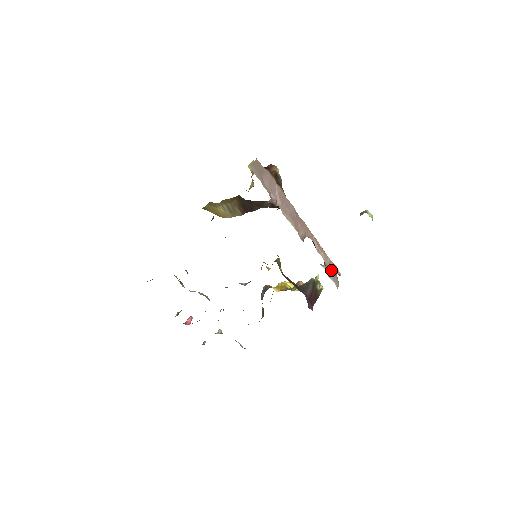
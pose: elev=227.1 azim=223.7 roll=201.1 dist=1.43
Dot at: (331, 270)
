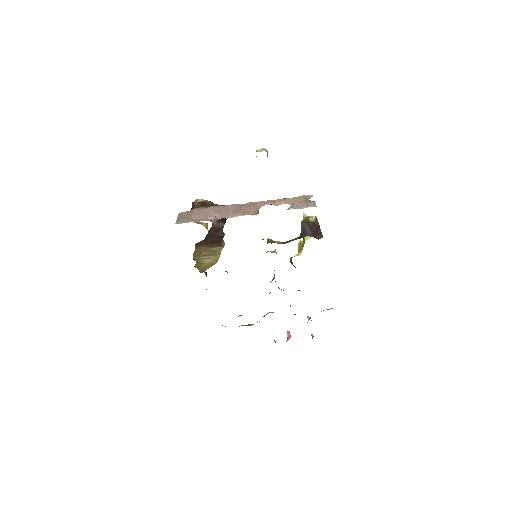
Dot at: (299, 203)
